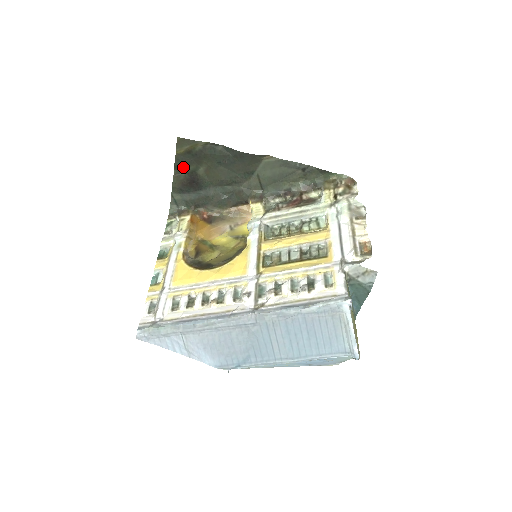
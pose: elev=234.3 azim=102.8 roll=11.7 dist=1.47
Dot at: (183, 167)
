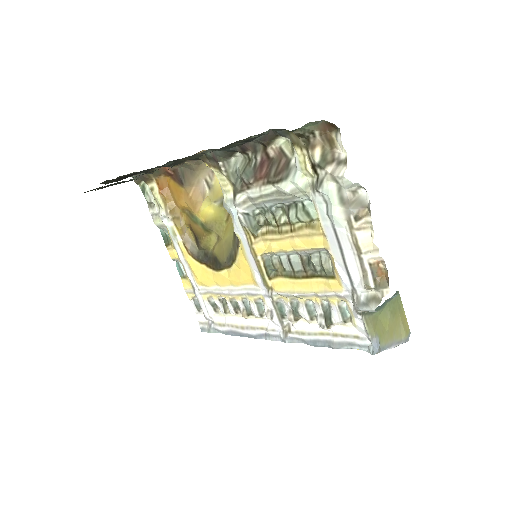
Dot at: occluded
